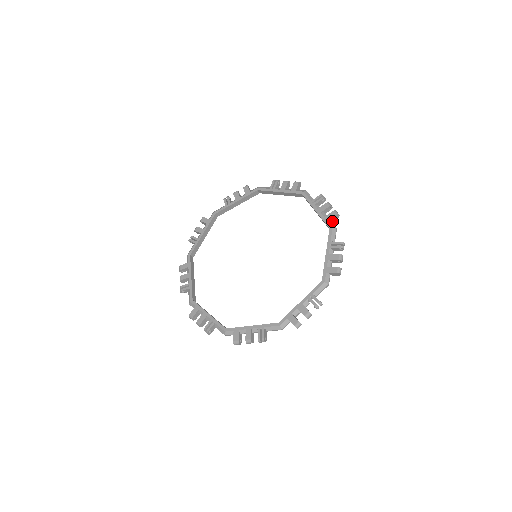
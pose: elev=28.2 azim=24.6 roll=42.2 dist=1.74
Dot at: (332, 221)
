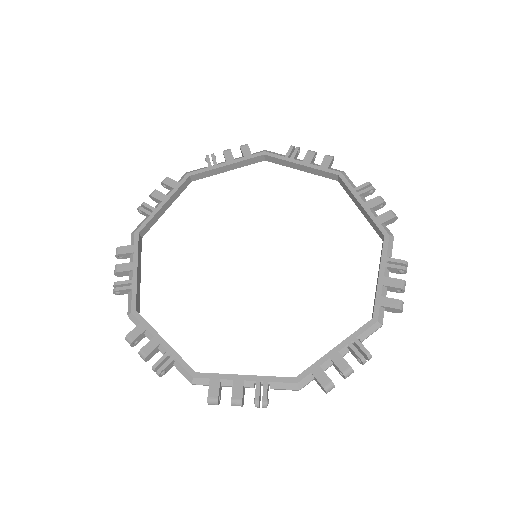
Dot at: (386, 310)
